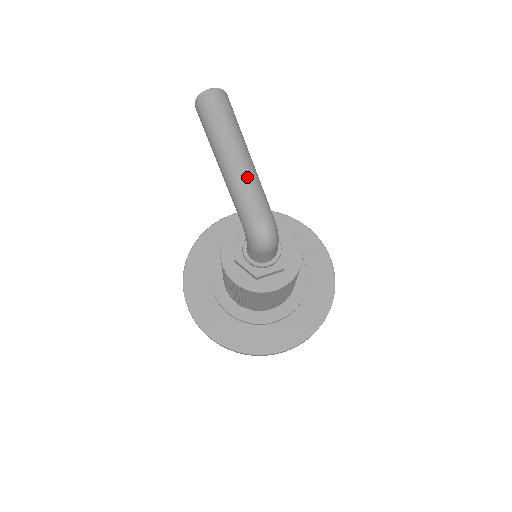
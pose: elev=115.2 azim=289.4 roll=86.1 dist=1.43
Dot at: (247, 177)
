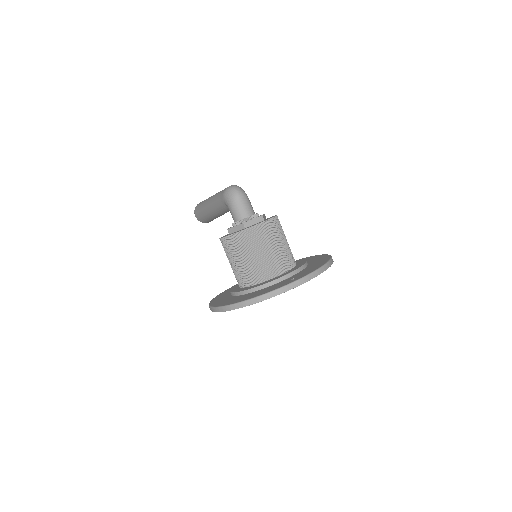
Dot at: occluded
